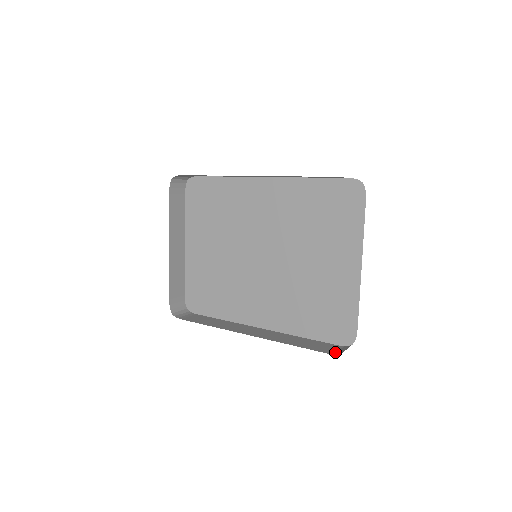
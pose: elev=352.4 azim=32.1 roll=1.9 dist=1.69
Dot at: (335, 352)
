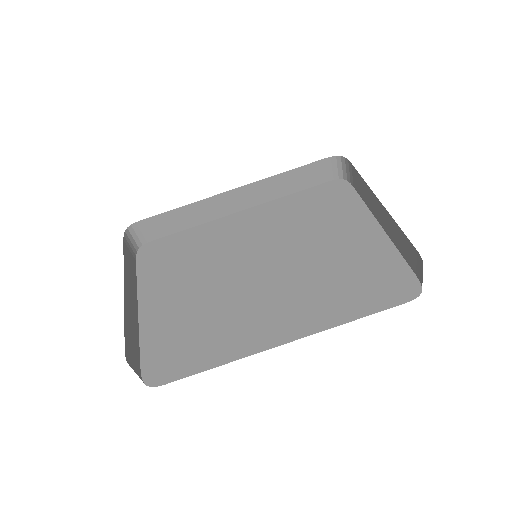
Dot at: occluded
